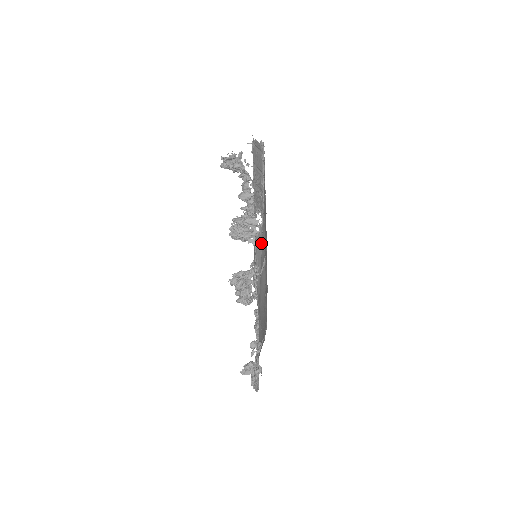
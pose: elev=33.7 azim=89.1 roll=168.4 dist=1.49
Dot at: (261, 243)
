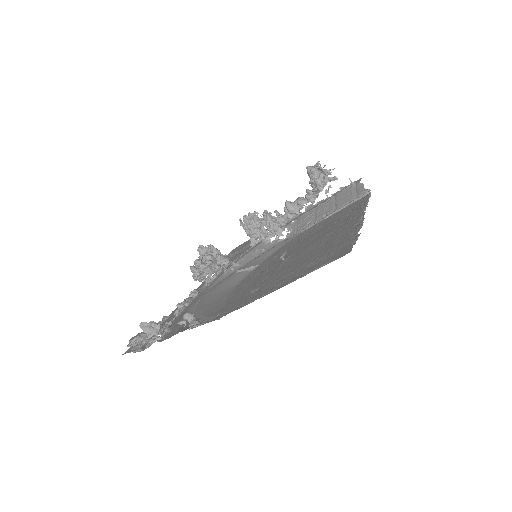
Dot at: occluded
